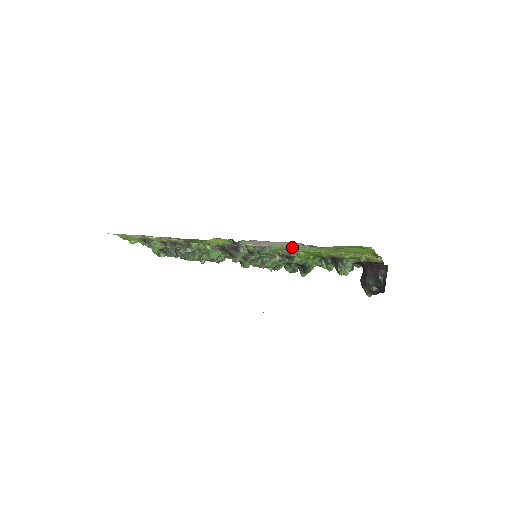
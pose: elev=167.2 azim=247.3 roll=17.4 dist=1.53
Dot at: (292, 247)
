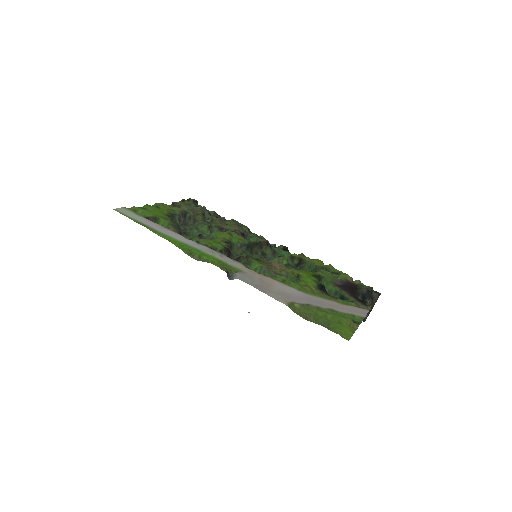
Dot at: (285, 284)
